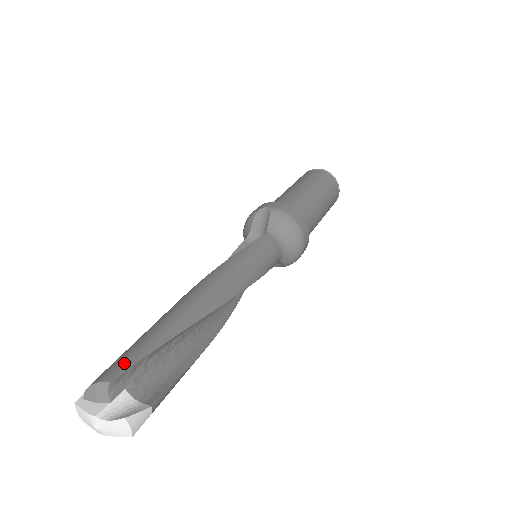
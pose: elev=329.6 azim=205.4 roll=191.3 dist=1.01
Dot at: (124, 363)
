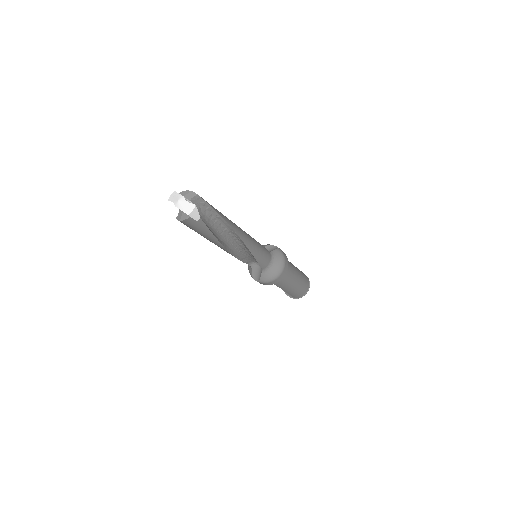
Dot at: (203, 199)
